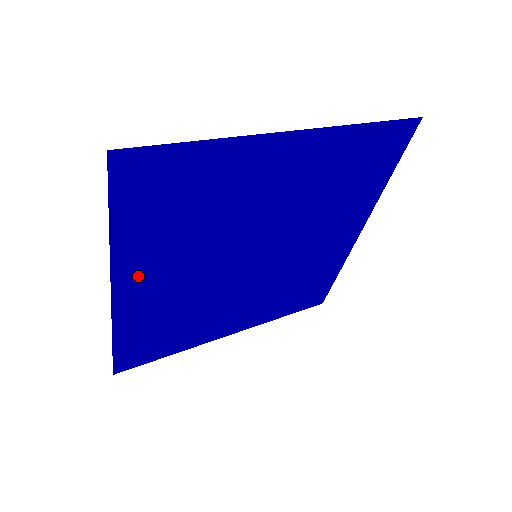
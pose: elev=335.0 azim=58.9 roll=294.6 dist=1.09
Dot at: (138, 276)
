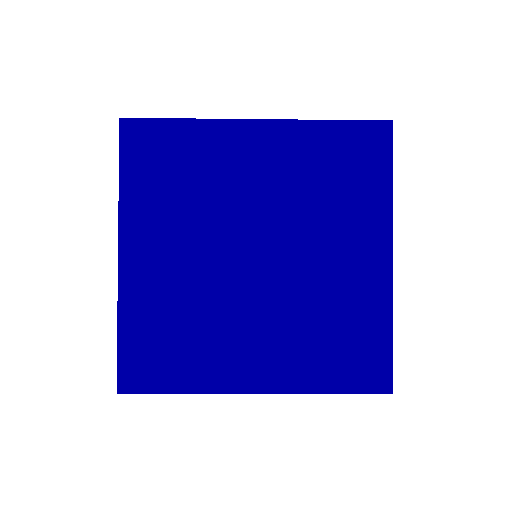
Dot at: (141, 243)
